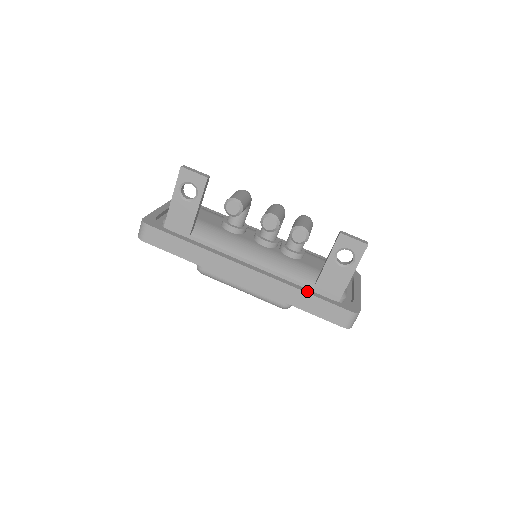
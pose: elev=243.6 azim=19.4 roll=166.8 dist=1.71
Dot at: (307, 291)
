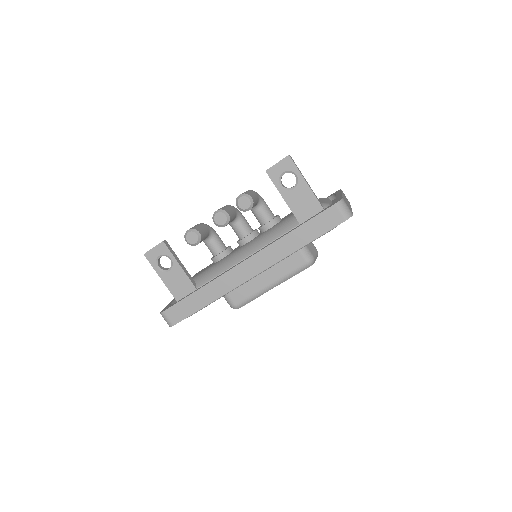
Dot at: (294, 229)
